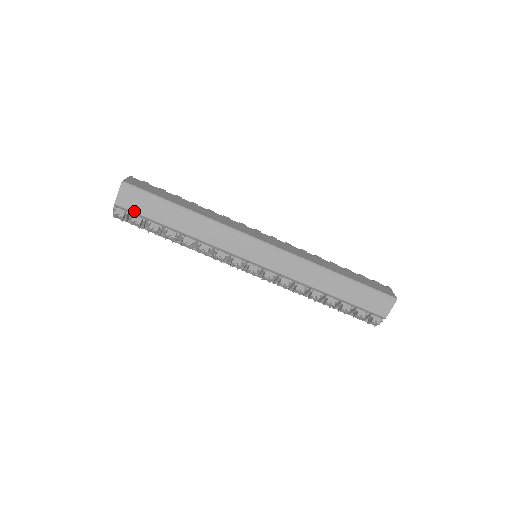
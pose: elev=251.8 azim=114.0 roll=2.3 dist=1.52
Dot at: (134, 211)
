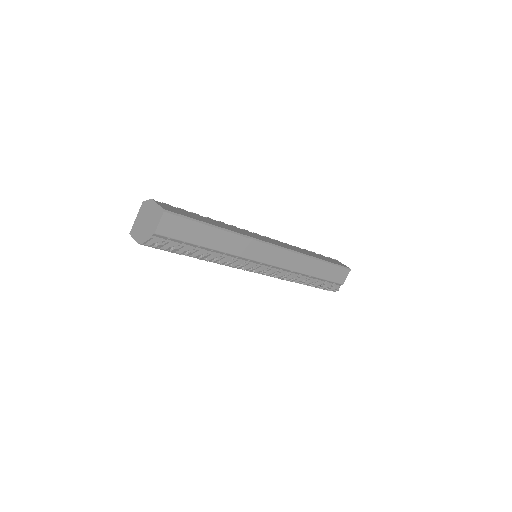
Dot at: (173, 237)
